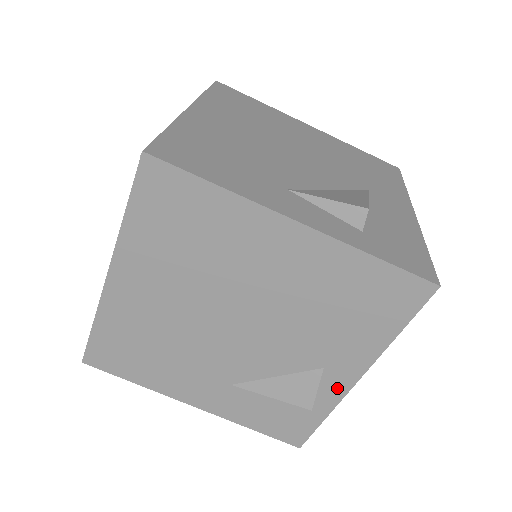
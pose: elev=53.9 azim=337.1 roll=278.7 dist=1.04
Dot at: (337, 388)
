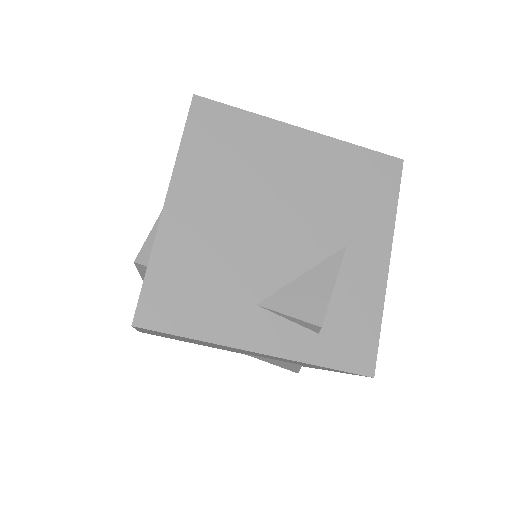
Dot at: occluded
